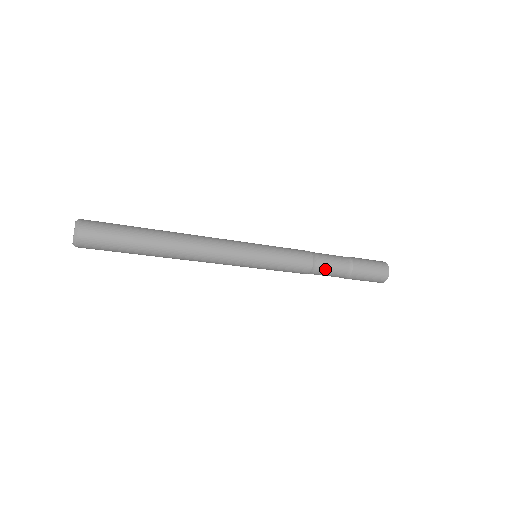
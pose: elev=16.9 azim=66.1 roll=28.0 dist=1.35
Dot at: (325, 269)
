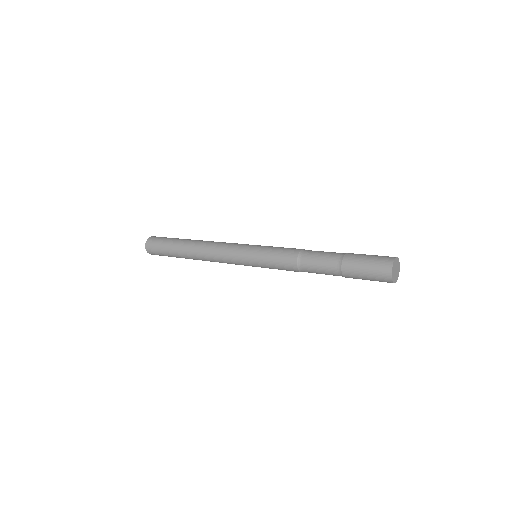
Dot at: (316, 273)
